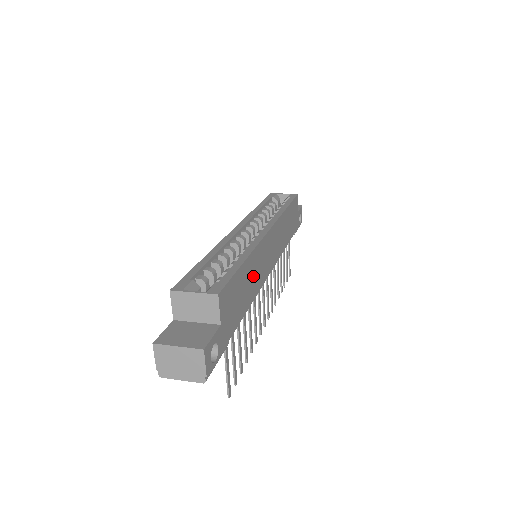
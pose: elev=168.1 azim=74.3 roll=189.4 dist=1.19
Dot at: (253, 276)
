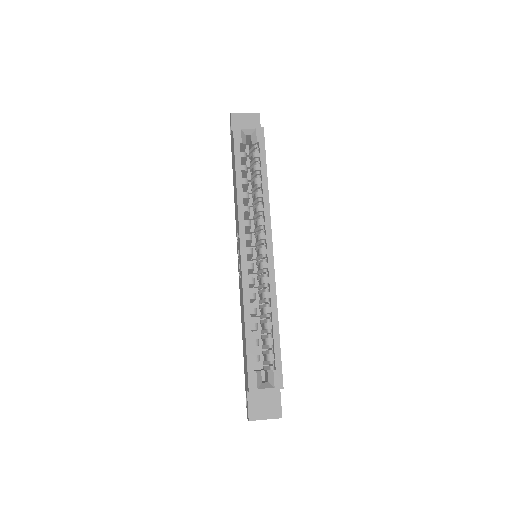
Dot at: occluded
